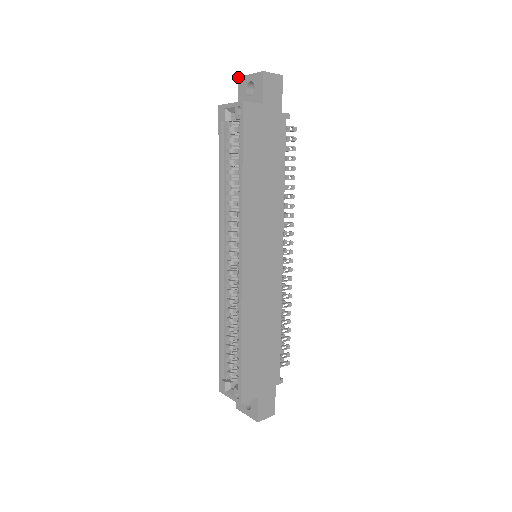
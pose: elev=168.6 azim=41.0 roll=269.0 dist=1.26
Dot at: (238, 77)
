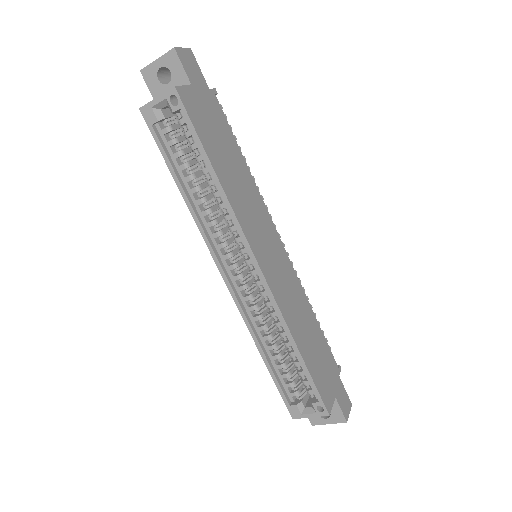
Dot at: occluded
